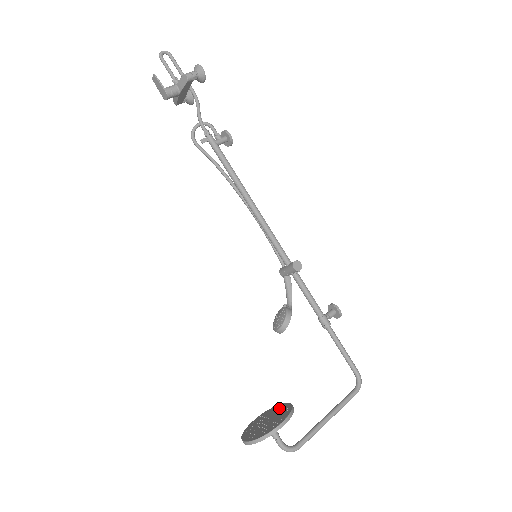
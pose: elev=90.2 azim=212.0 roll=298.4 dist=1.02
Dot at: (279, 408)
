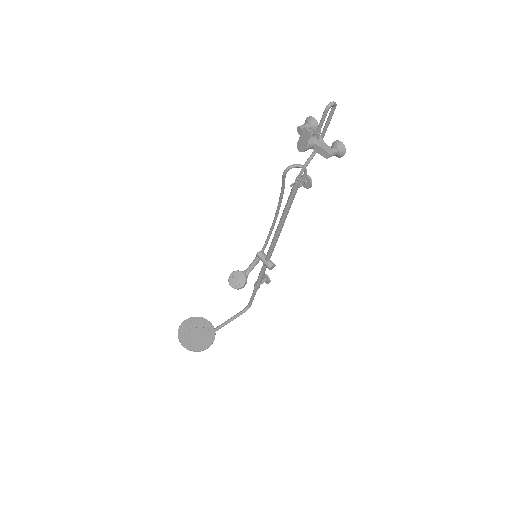
Dot at: (205, 325)
